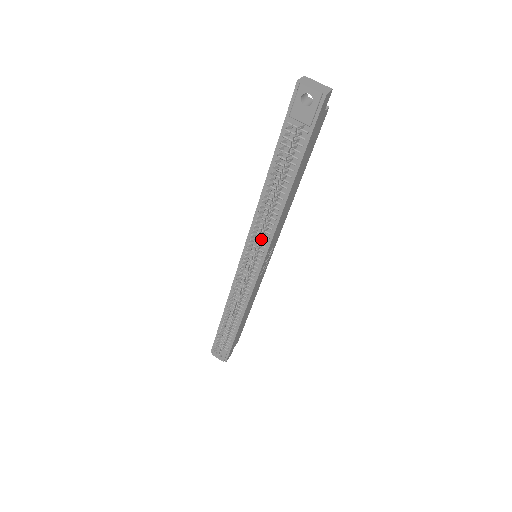
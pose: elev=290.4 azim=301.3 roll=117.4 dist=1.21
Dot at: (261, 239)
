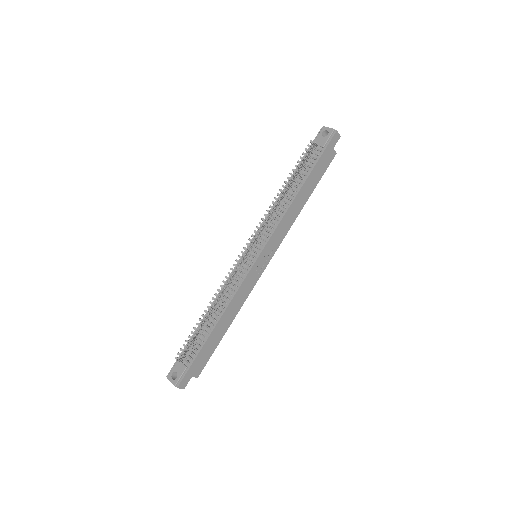
Dot at: (267, 227)
